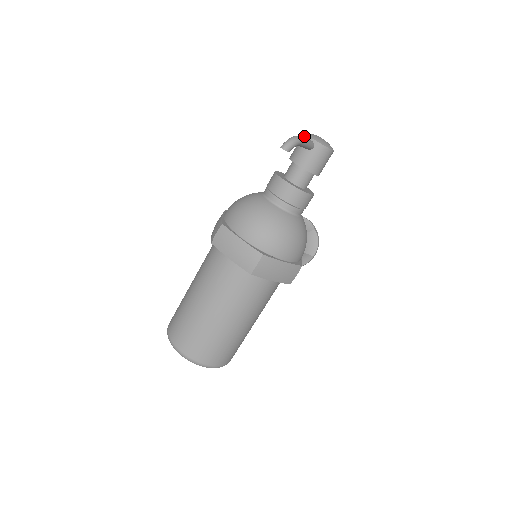
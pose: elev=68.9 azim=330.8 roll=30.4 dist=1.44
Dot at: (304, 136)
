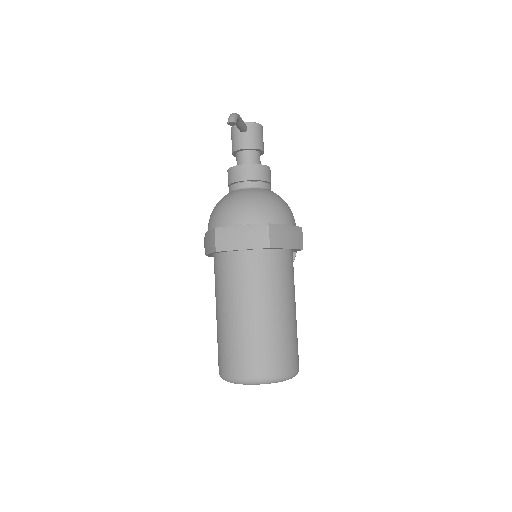
Dot at: (234, 127)
